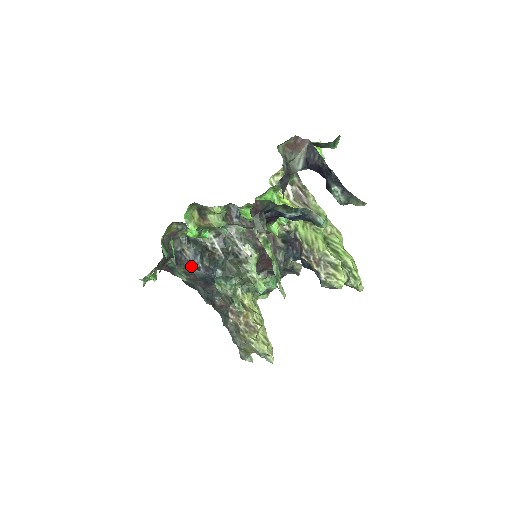
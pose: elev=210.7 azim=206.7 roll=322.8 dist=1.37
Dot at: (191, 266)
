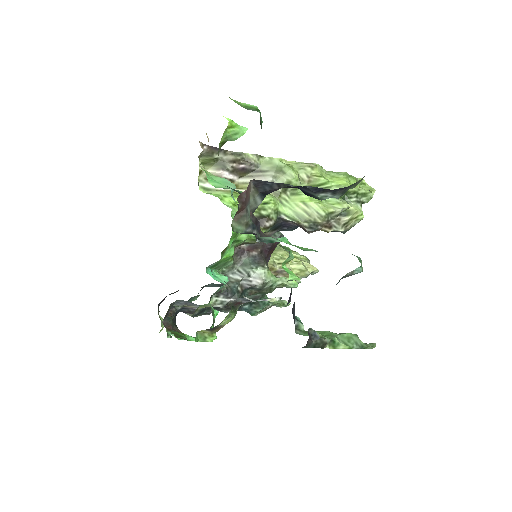
Dot at: occluded
